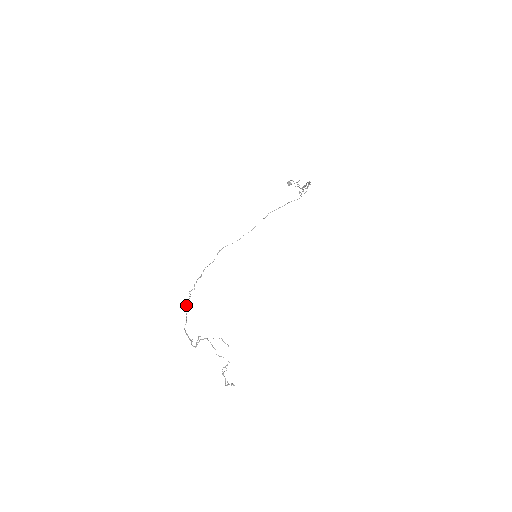
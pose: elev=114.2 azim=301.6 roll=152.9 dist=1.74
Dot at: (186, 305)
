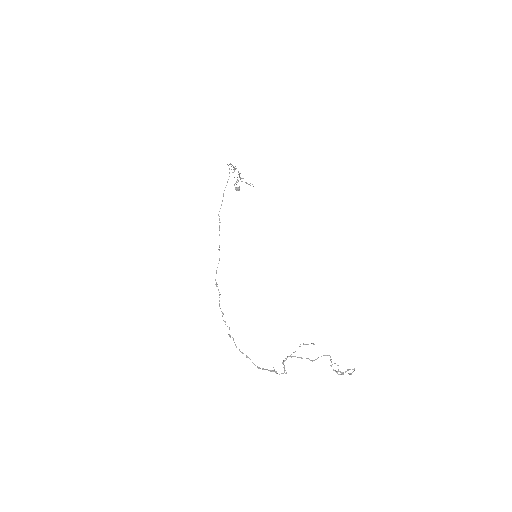
Dot at: (236, 347)
